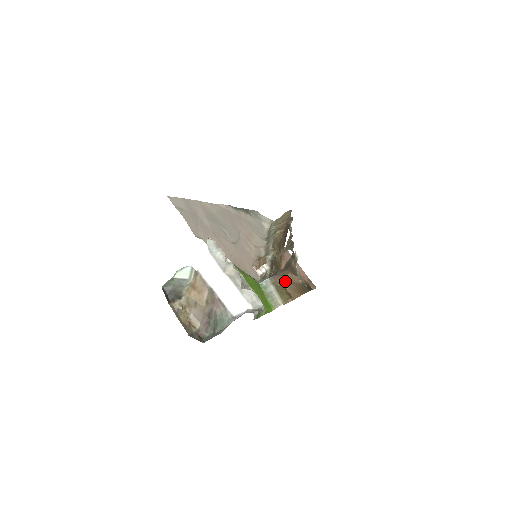
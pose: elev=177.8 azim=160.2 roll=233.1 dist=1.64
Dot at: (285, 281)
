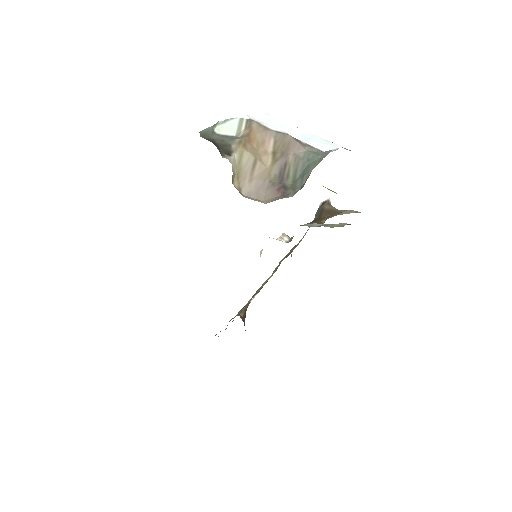
Dot at: occluded
